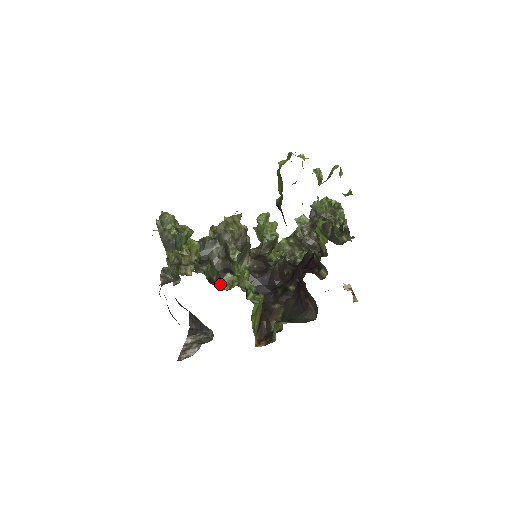
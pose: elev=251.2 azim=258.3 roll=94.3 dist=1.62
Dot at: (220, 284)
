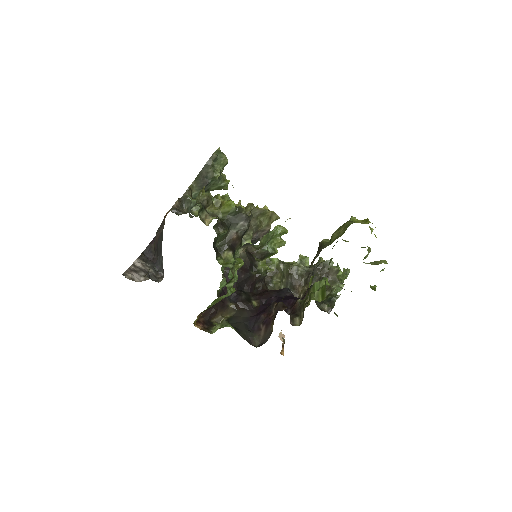
Dot at: (218, 253)
